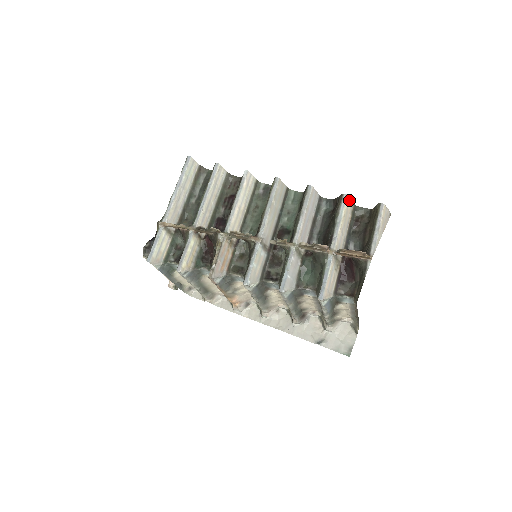
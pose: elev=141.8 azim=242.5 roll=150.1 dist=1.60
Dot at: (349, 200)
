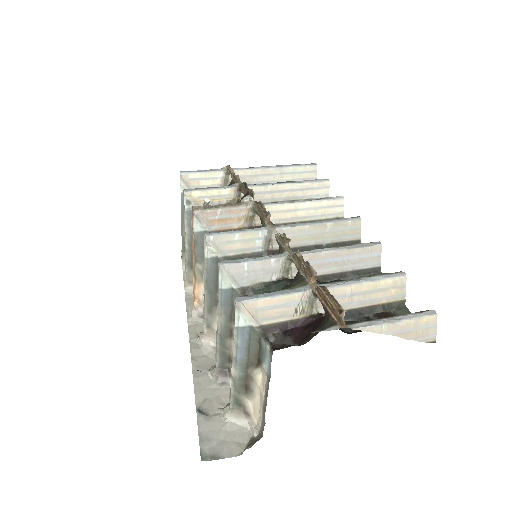
Dot at: (403, 285)
